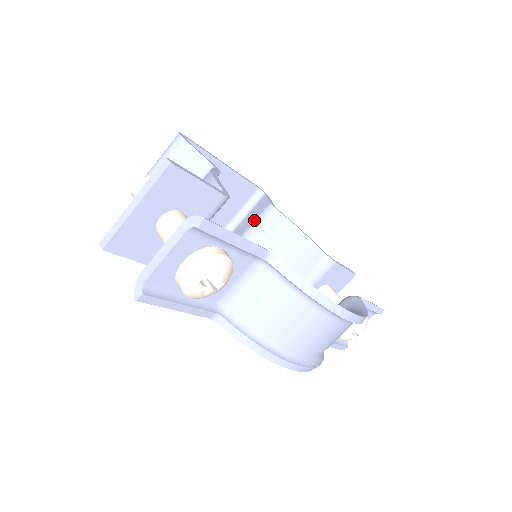
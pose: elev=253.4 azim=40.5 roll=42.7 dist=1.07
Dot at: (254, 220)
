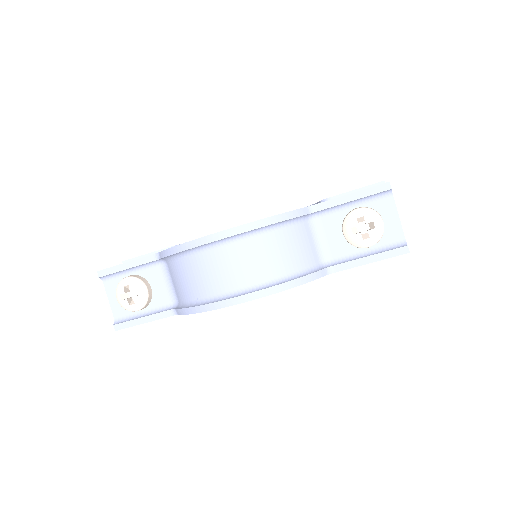
Dot at: occluded
